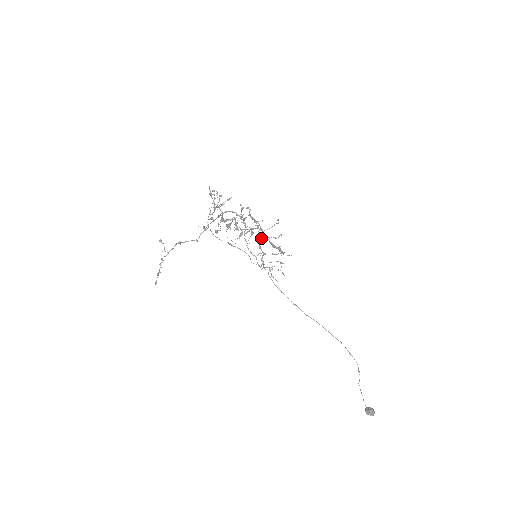
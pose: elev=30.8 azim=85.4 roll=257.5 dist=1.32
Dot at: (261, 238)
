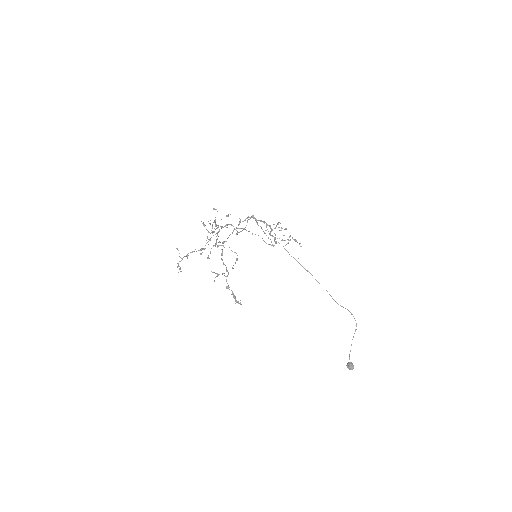
Dot at: (227, 288)
